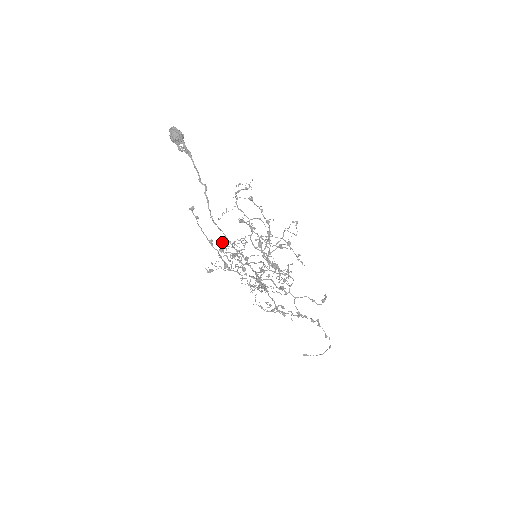
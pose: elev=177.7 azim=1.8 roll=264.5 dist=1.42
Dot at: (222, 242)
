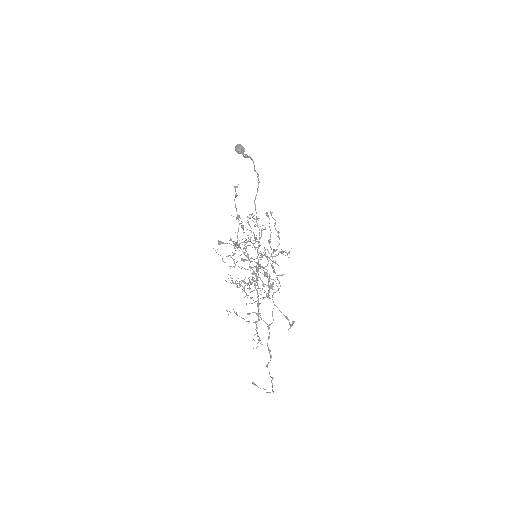
Dot at: occluded
